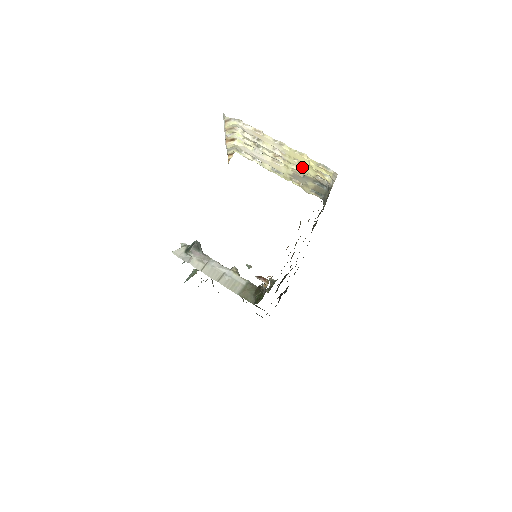
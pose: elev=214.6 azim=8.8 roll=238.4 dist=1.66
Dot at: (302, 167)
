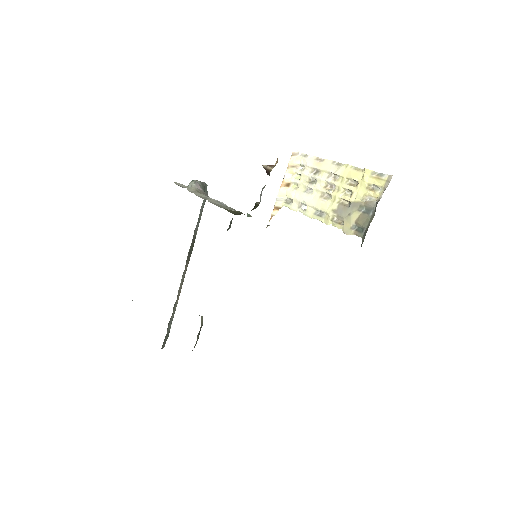
Dot at: (352, 189)
